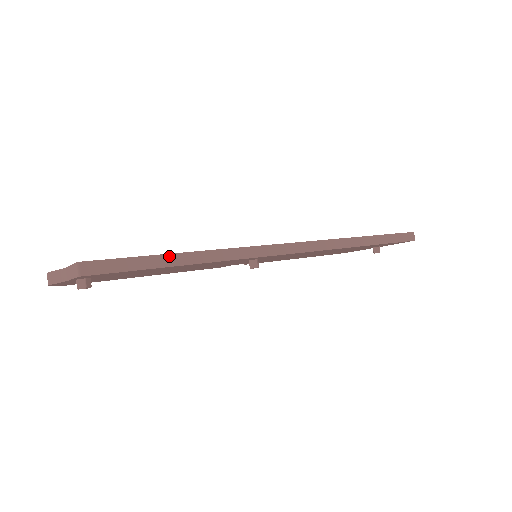
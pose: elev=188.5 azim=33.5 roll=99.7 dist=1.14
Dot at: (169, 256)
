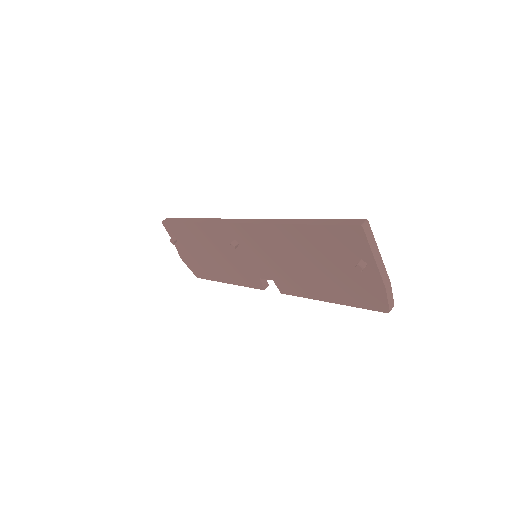
Dot at: (189, 219)
